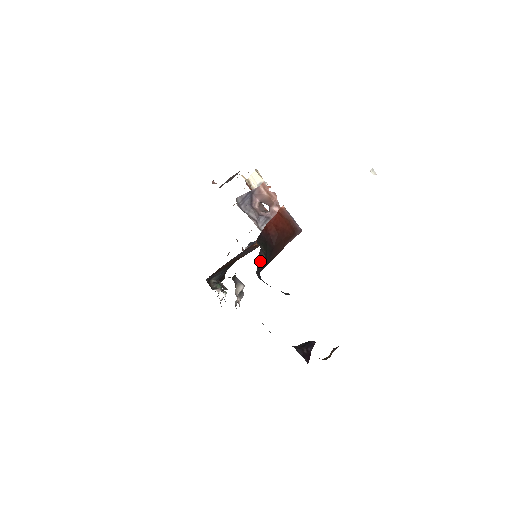
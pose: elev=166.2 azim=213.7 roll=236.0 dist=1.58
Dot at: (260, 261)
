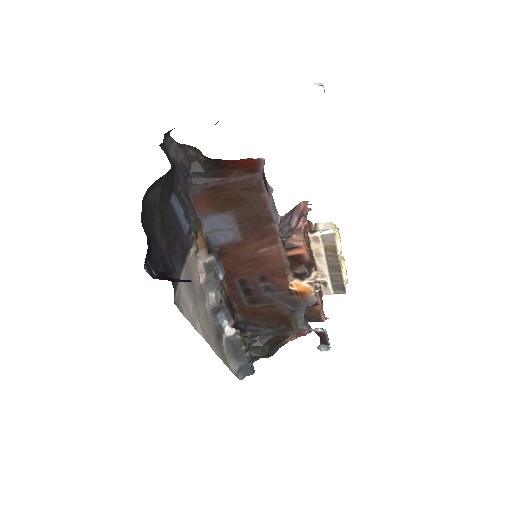
Dot at: (183, 148)
